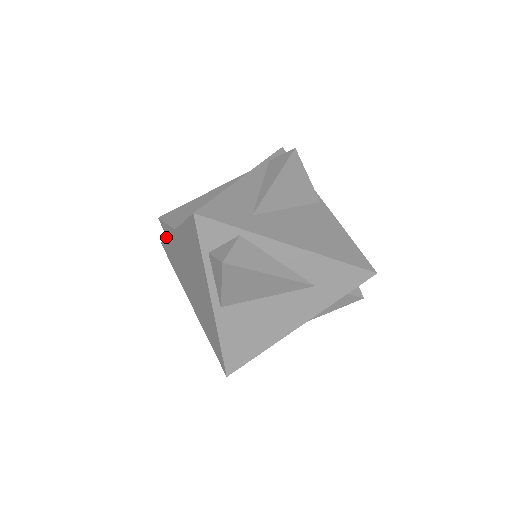
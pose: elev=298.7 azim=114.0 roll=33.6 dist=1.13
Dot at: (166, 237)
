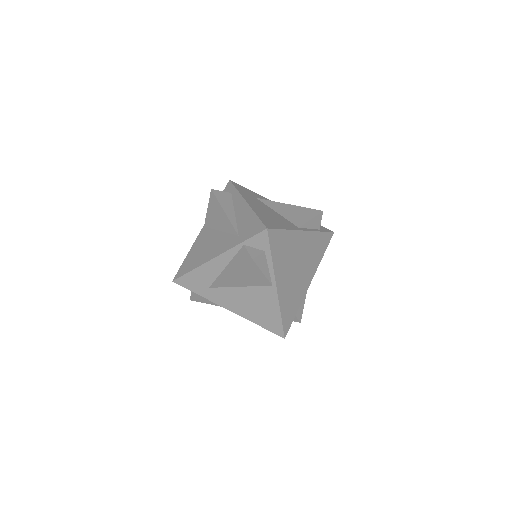
Dot at: occluded
